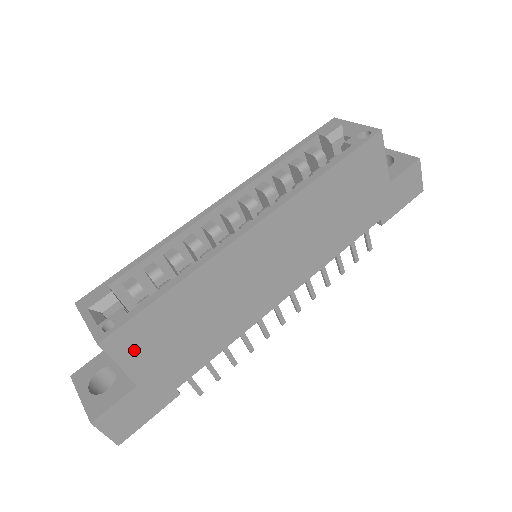
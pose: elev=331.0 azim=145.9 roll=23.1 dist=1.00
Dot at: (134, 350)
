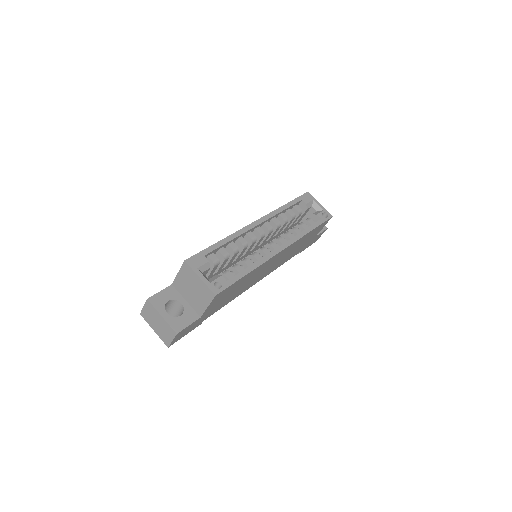
Dot at: (217, 300)
